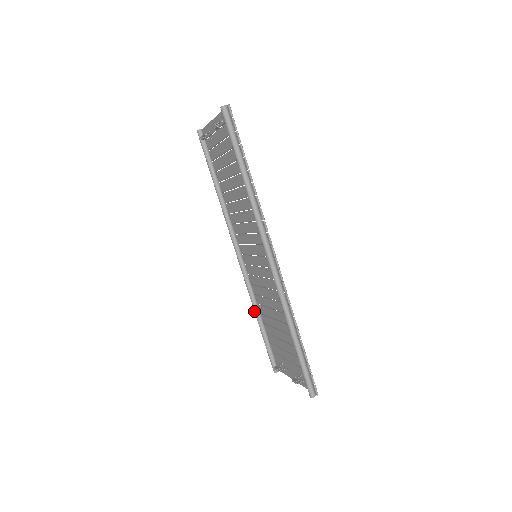
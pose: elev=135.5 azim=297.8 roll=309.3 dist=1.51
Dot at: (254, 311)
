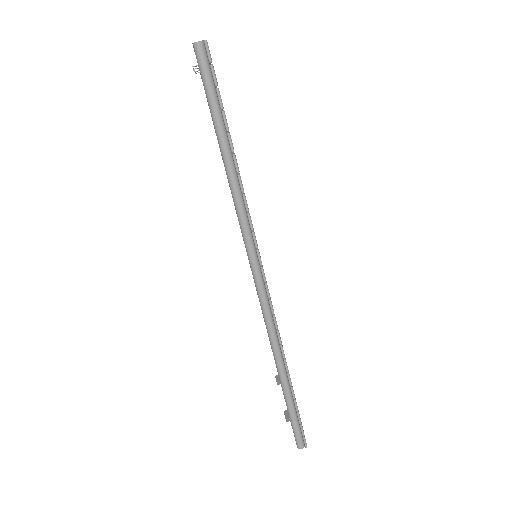
Dot at: occluded
